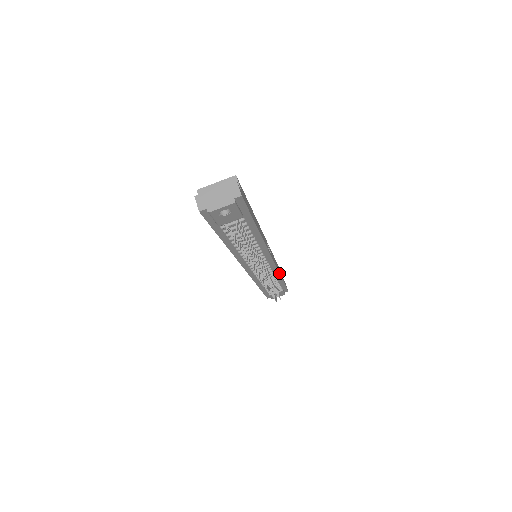
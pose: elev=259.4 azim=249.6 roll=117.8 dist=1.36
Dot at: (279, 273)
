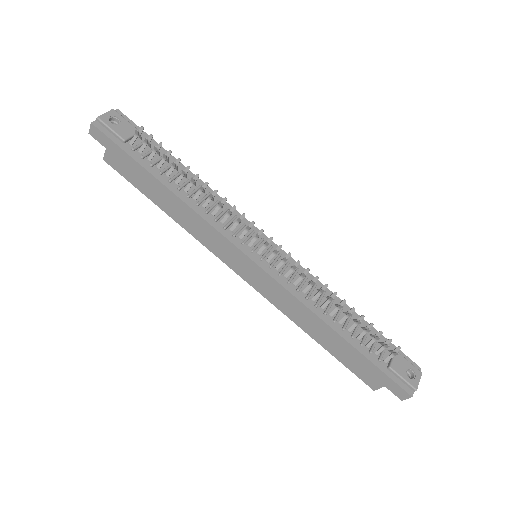
Dot at: occluded
